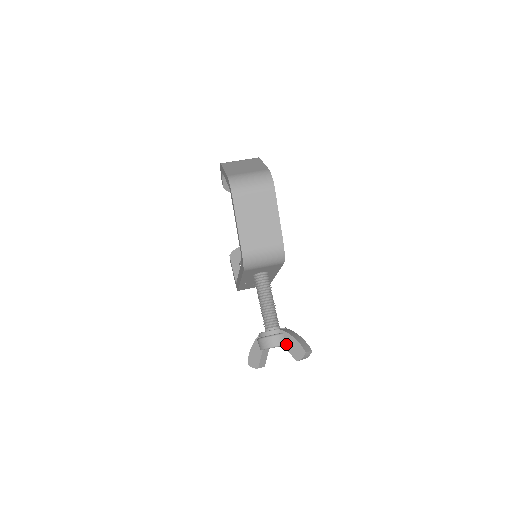
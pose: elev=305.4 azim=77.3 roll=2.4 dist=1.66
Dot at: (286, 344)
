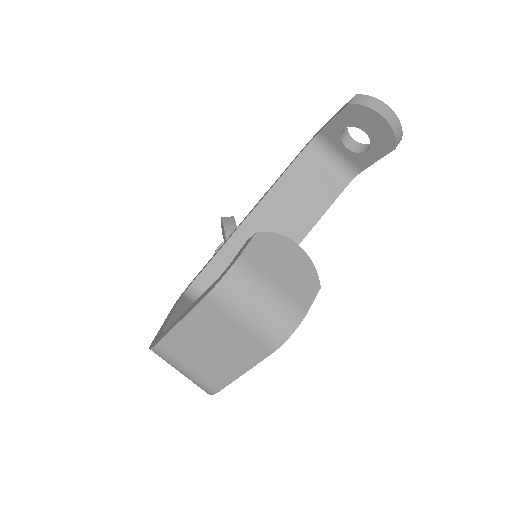
Dot at: occluded
